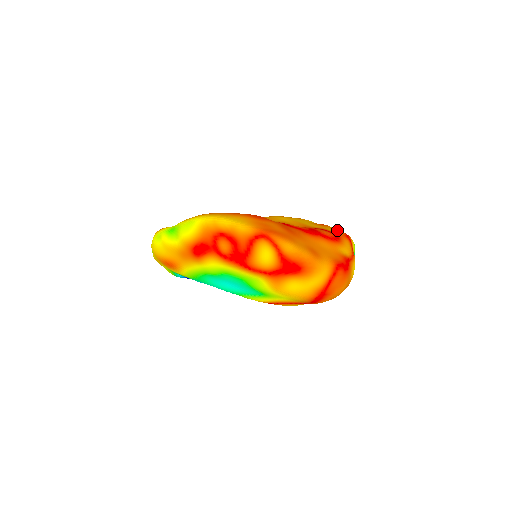
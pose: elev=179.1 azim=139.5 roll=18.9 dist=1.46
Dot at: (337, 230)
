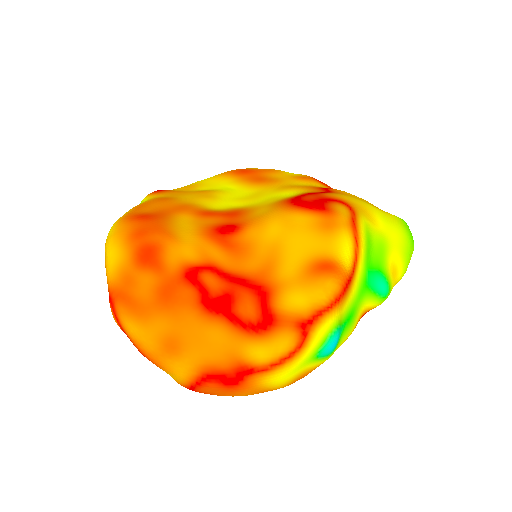
Dot at: (310, 300)
